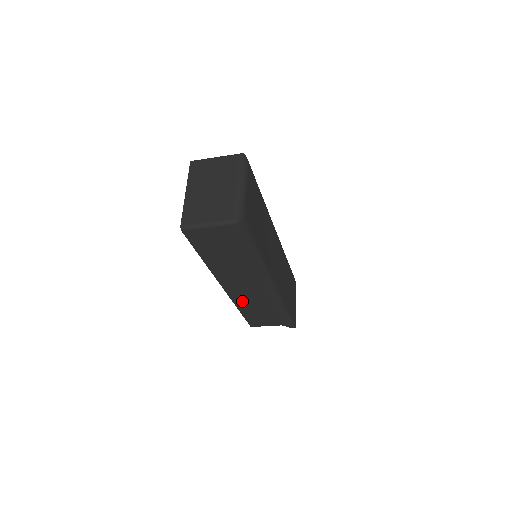
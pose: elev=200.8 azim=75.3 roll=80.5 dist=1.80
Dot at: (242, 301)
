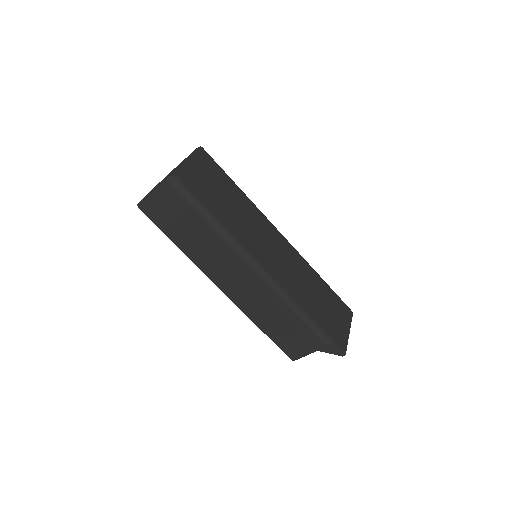
Dot at: (250, 308)
